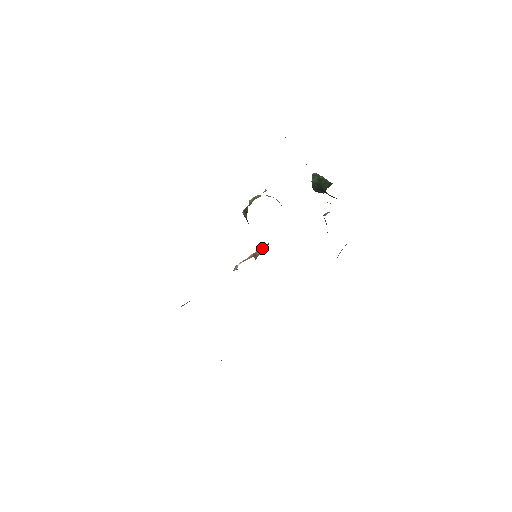
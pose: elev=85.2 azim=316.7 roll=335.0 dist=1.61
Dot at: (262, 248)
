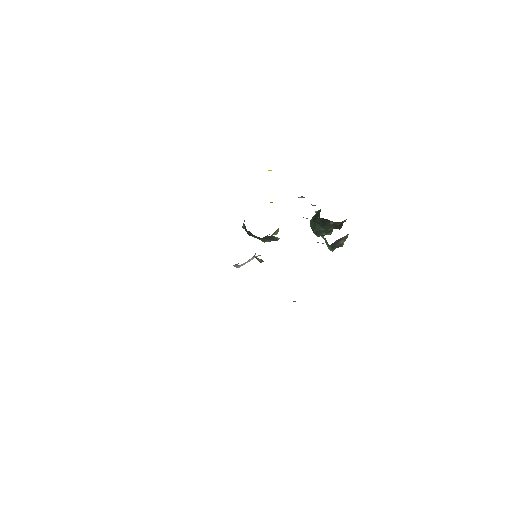
Dot at: occluded
